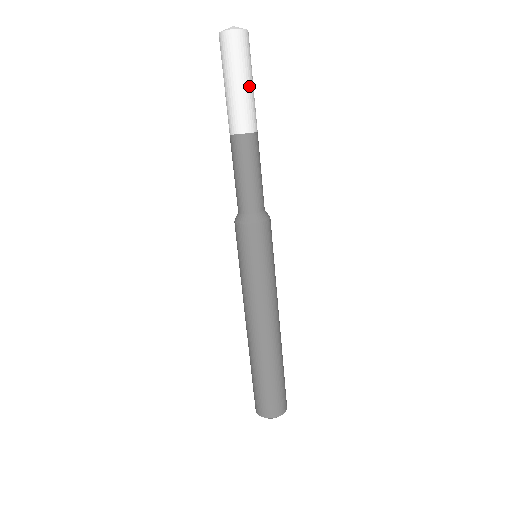
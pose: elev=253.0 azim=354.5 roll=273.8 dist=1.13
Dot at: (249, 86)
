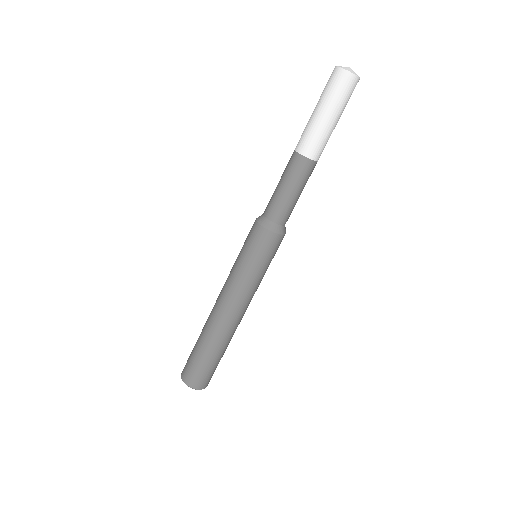
Dot at: (336, 124)
